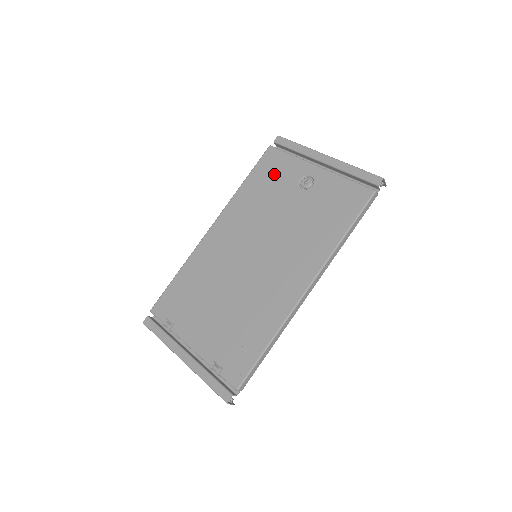
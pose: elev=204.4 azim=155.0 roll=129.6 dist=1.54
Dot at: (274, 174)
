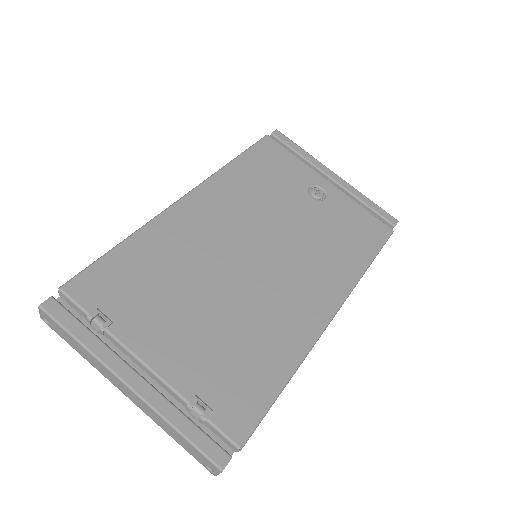
Dot at: (276, 167)
